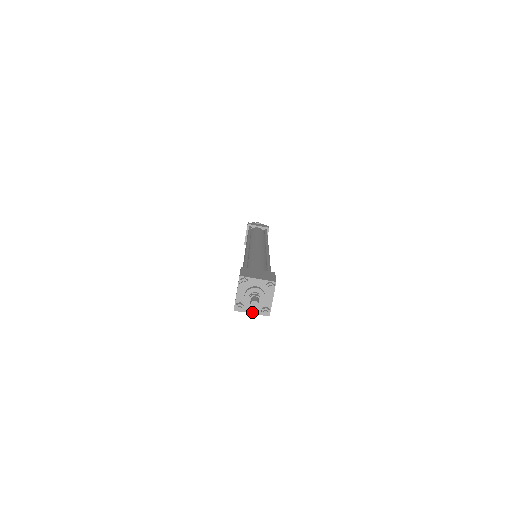
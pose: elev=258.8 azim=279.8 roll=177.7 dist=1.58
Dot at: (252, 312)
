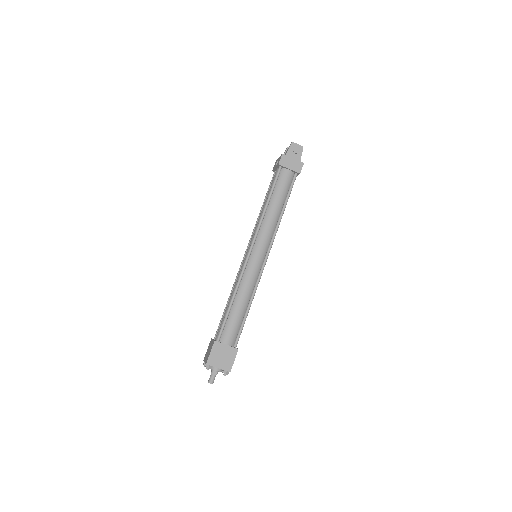
Dot at: occluded
